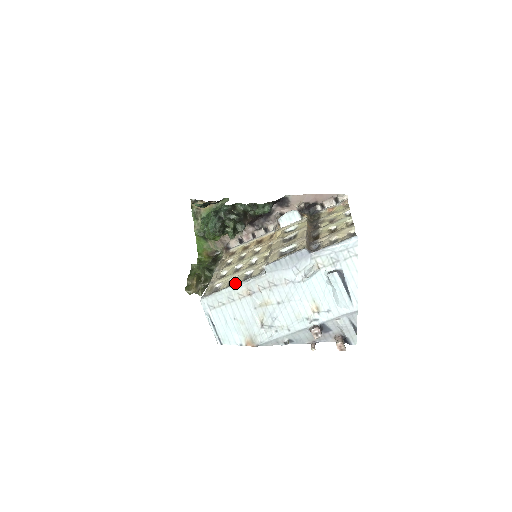
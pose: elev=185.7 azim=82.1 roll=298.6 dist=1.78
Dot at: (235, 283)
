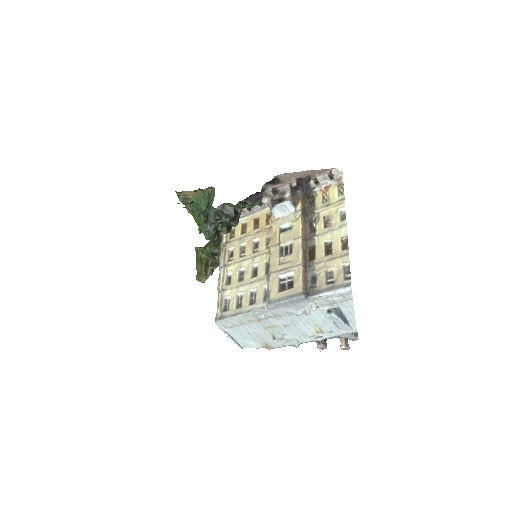
Dot at: (242, 306)
